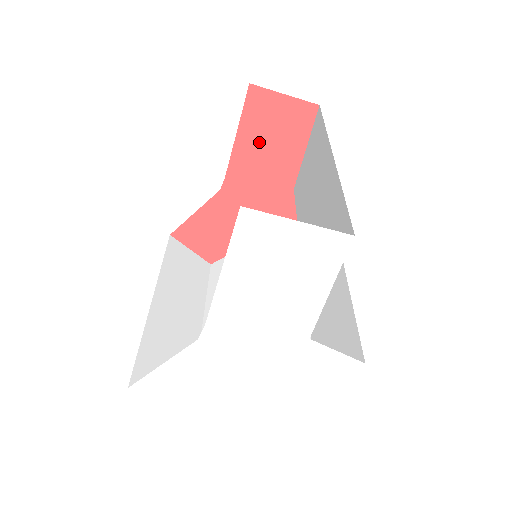
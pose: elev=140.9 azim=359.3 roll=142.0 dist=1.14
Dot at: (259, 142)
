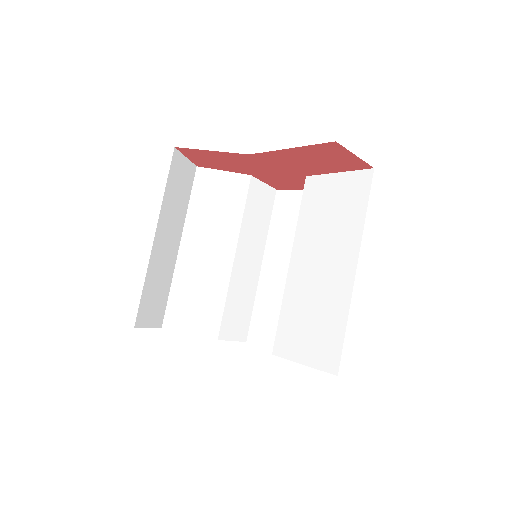
Dot at: (307, 157)
